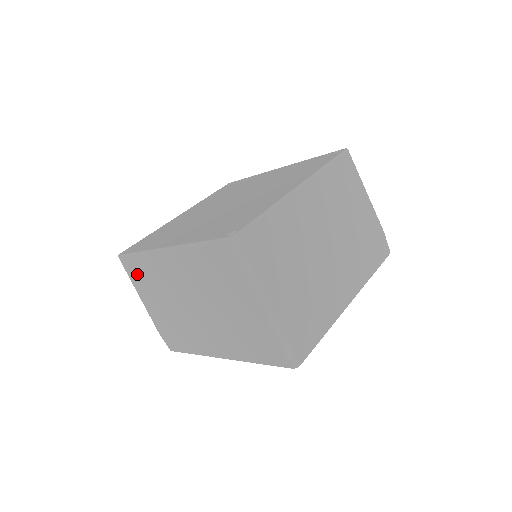
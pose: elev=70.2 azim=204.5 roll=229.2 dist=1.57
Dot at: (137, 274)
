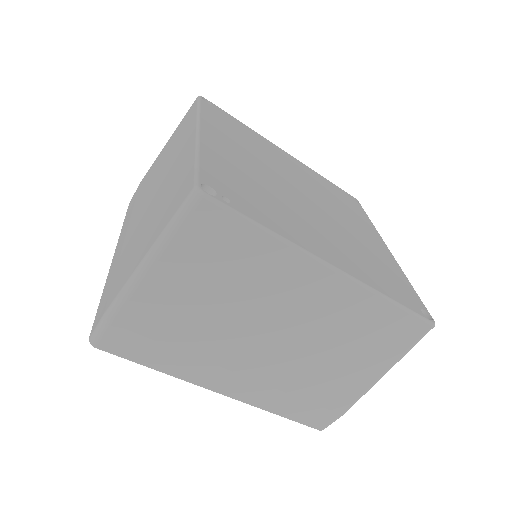
Dot at: (212, 244)
